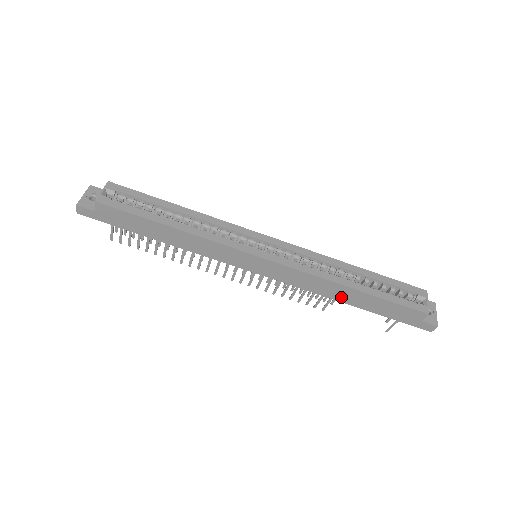
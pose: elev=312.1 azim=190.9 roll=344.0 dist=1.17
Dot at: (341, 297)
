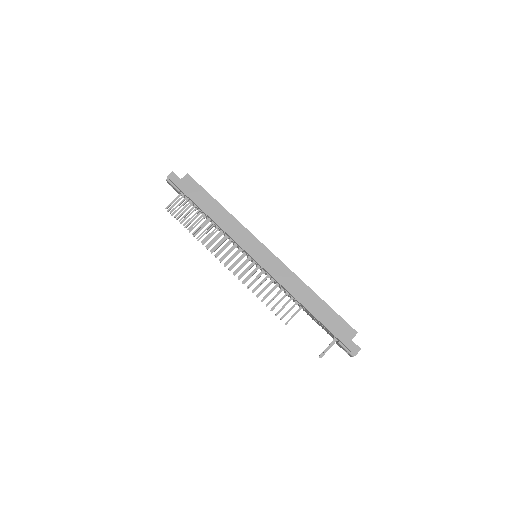
Dot at: (303, 299)
